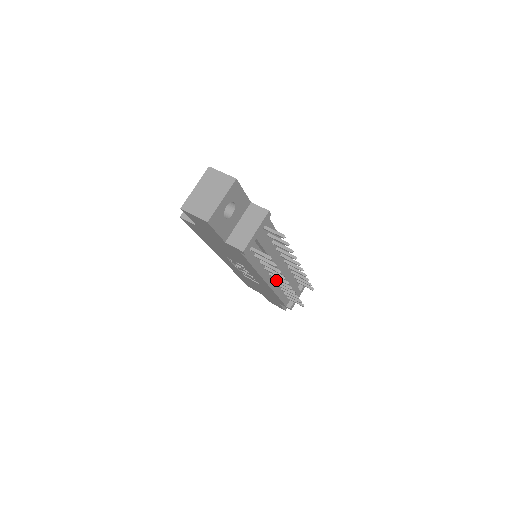
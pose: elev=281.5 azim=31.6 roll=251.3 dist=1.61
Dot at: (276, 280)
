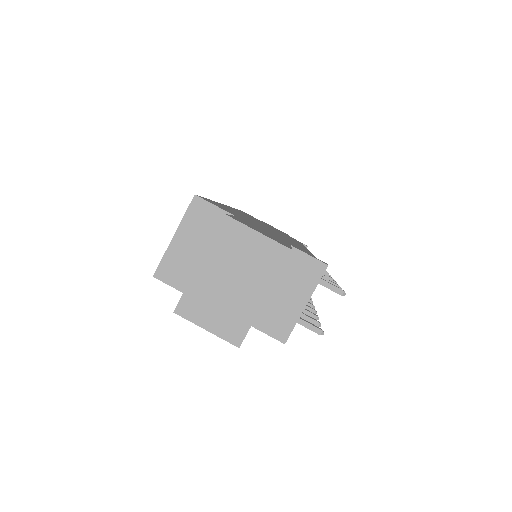
Dot at: occluded
